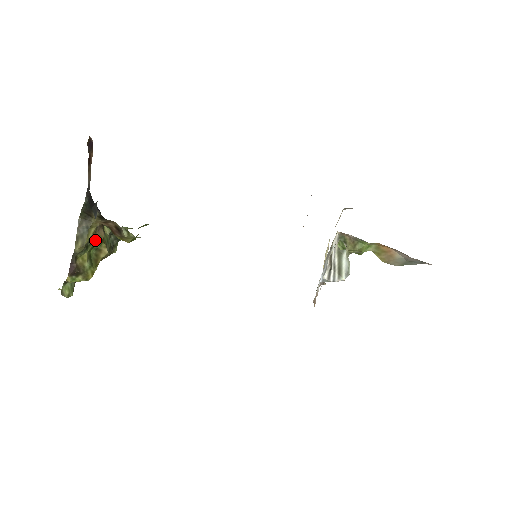
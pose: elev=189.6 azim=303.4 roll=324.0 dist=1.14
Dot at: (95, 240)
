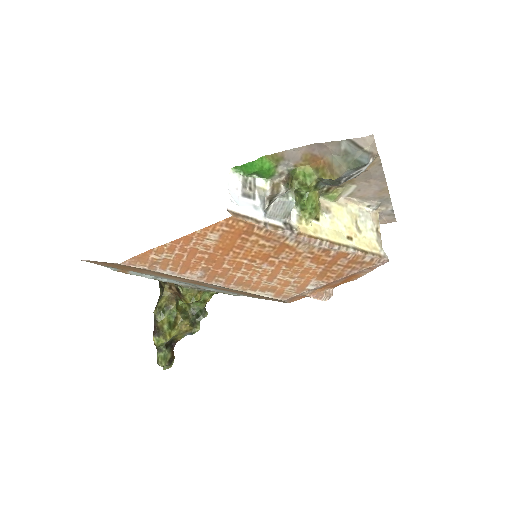
Dot at: (169, 306)
